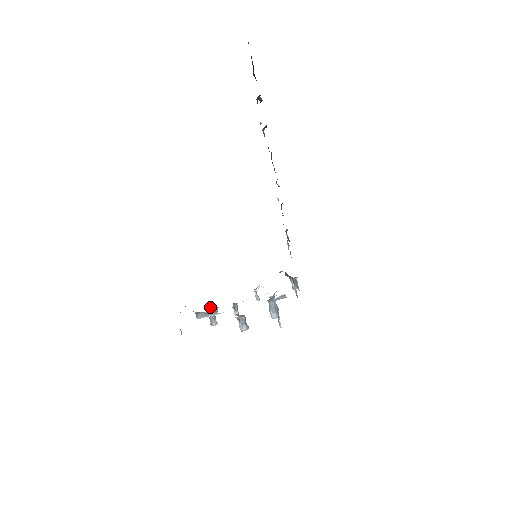
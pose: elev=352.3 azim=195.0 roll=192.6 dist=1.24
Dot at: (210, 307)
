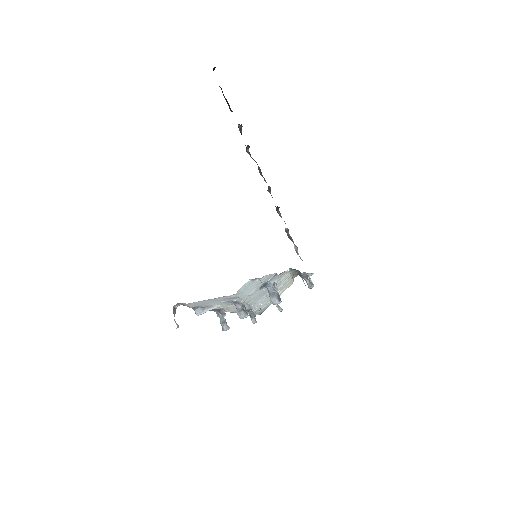
Dot at: (218, 311)
